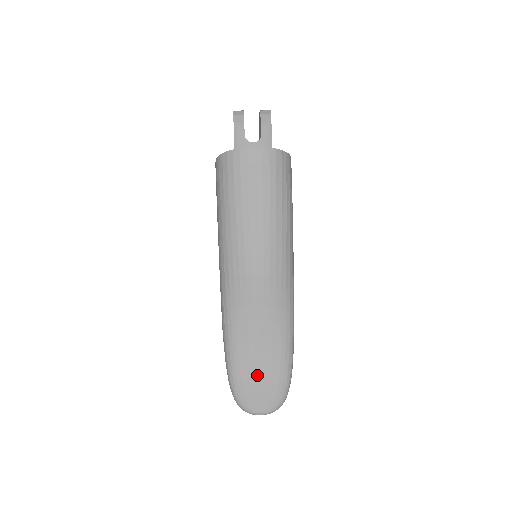
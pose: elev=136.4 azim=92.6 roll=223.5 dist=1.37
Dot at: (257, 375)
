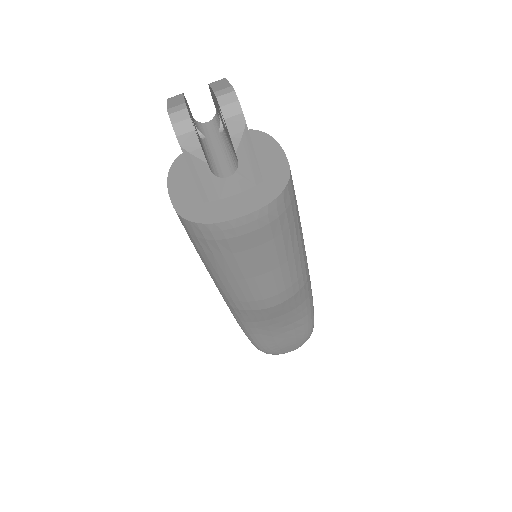
Dot at: (283, 342)
